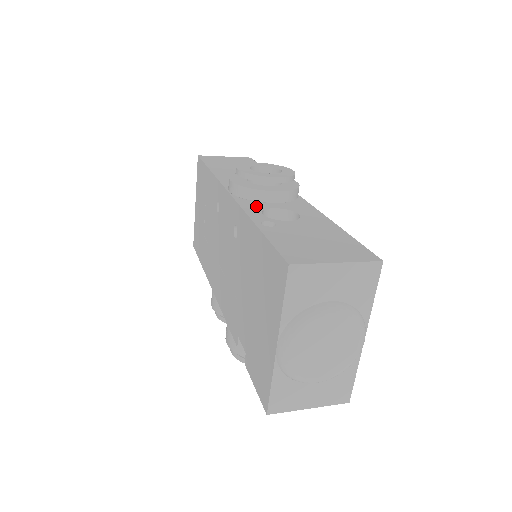
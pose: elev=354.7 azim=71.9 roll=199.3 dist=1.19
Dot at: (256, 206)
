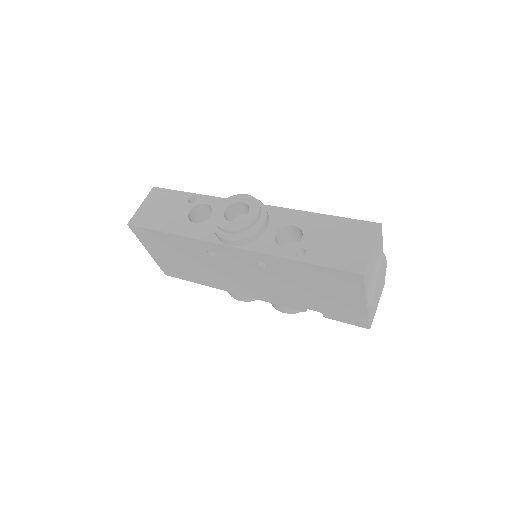
Dot at: (267, 243)
